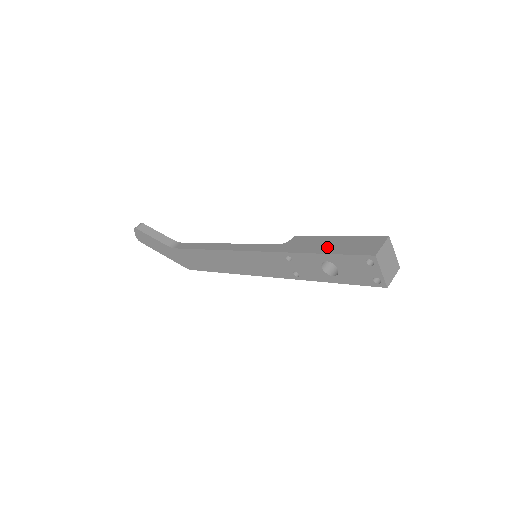
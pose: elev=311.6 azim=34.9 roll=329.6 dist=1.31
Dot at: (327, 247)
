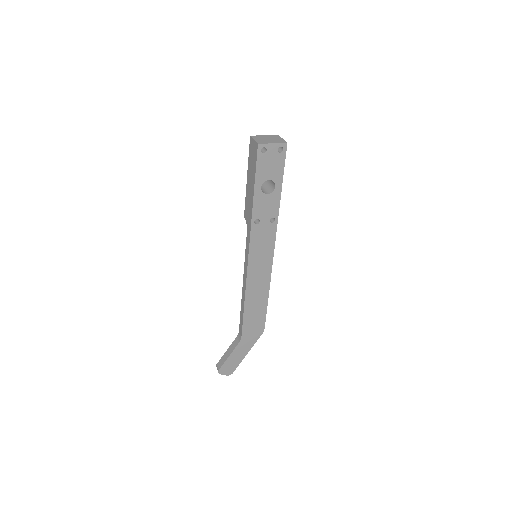
Dot at: (251, 186)
